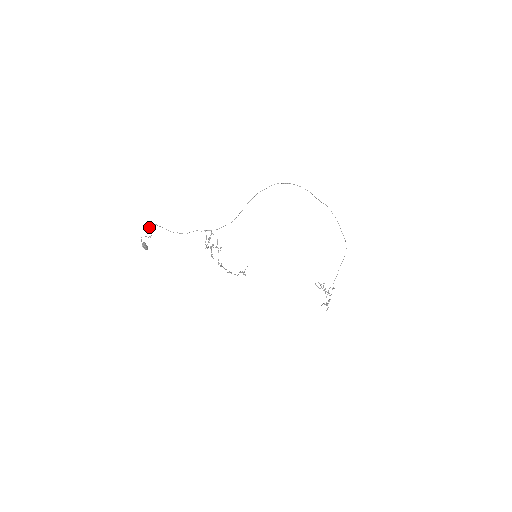
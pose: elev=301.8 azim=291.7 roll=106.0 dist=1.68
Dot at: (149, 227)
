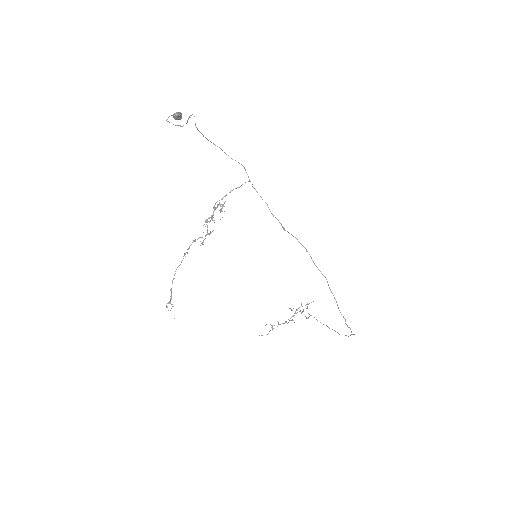
Dot at: (191, 115)
